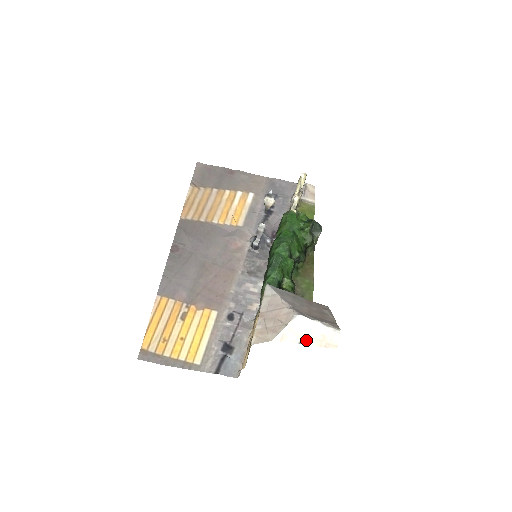
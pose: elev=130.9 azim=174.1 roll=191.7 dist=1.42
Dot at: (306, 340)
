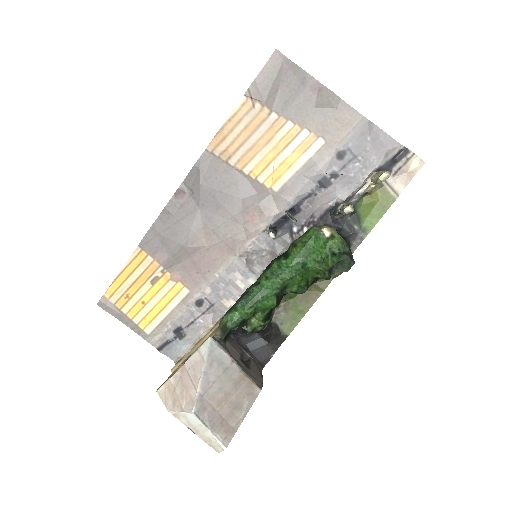
Dot at: (194, 431)
